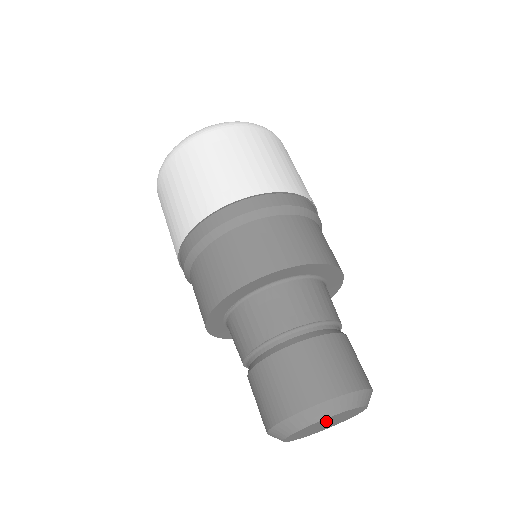
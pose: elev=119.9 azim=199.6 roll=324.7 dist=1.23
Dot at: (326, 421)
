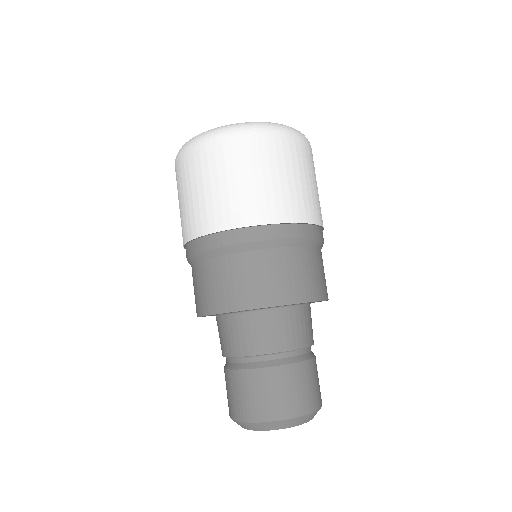
Dot at: occluded
